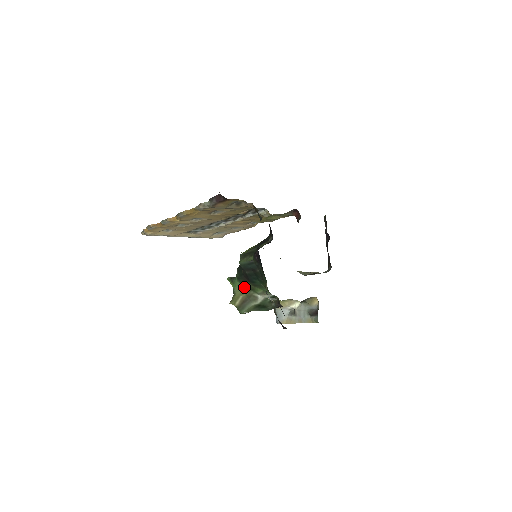
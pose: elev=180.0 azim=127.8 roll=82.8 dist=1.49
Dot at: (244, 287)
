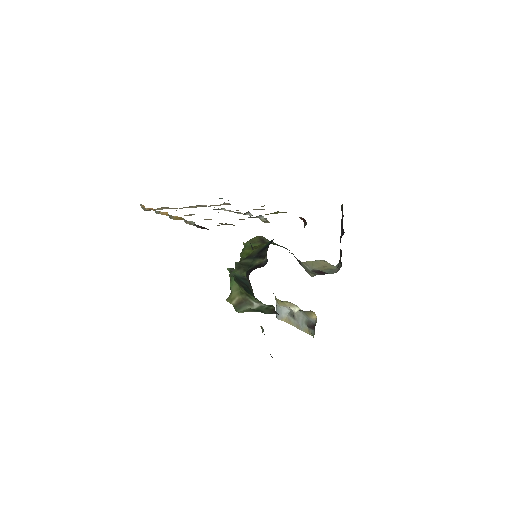
Dot at: (240, 290)
